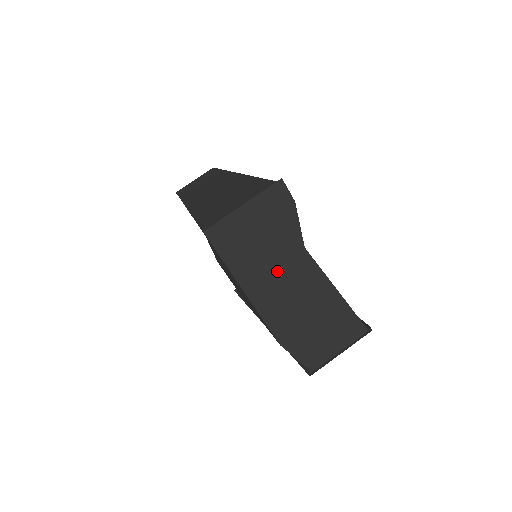
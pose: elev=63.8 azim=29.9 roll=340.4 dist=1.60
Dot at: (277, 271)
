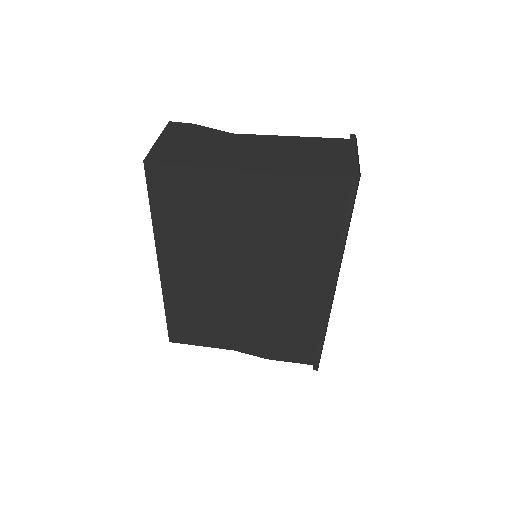
Dot at: (231, 150)
